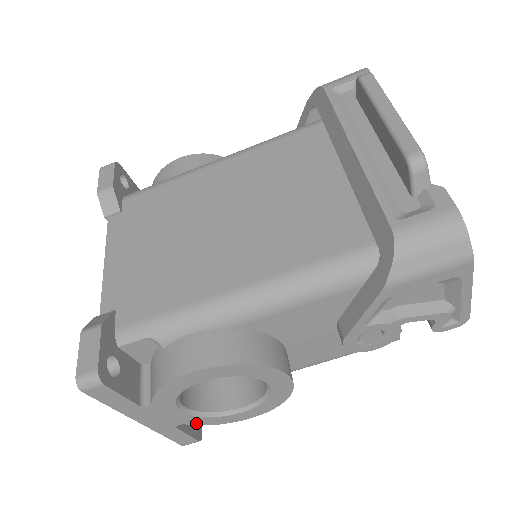
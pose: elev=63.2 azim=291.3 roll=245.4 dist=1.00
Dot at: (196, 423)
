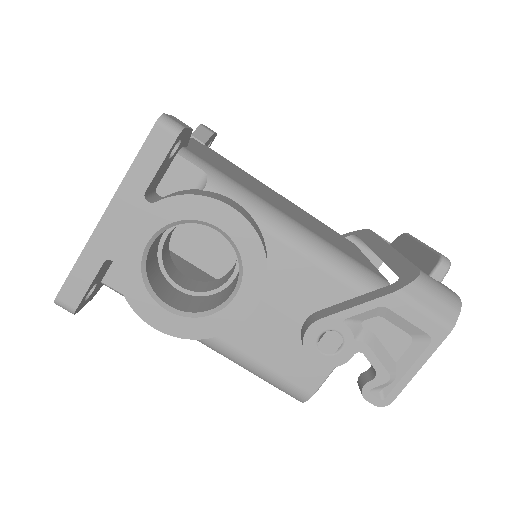
Dot at: (123, 277)
